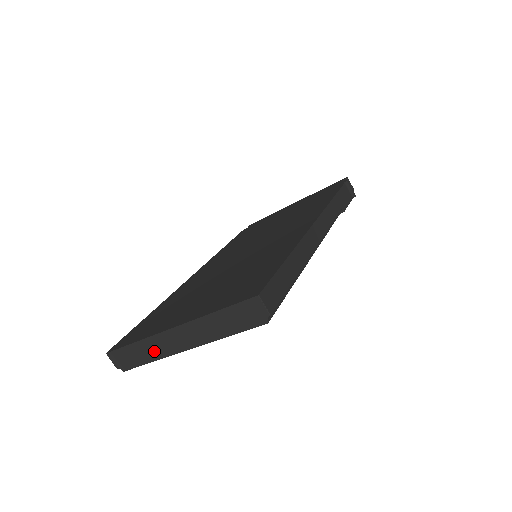
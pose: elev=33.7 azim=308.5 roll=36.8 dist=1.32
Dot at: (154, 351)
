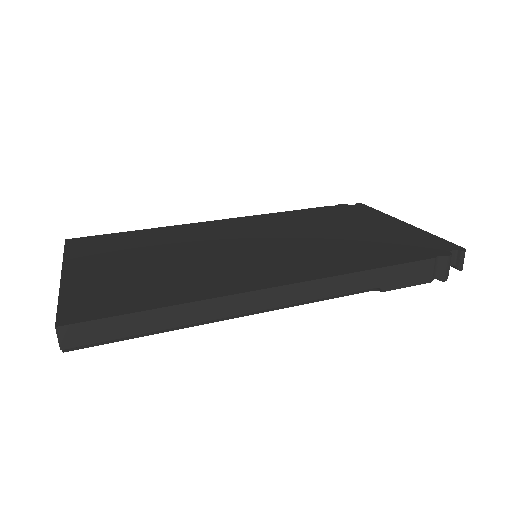
Dot at: occluded
